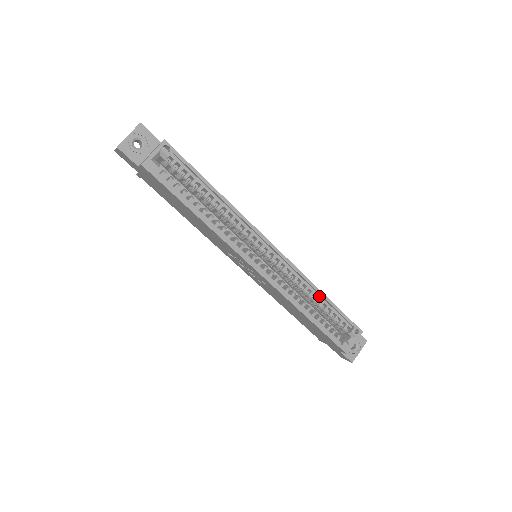
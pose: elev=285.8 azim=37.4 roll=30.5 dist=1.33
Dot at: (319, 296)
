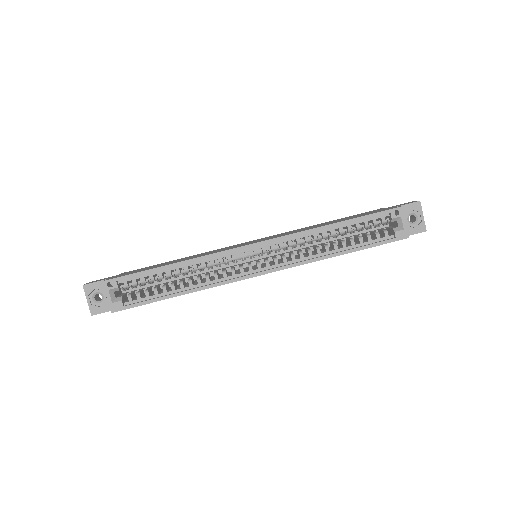
Dot at: (332, 228)
